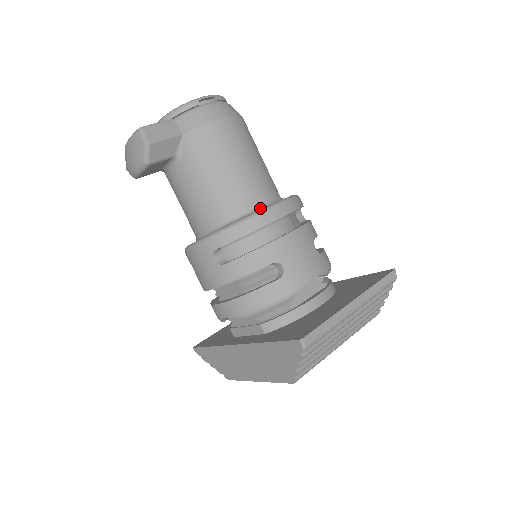
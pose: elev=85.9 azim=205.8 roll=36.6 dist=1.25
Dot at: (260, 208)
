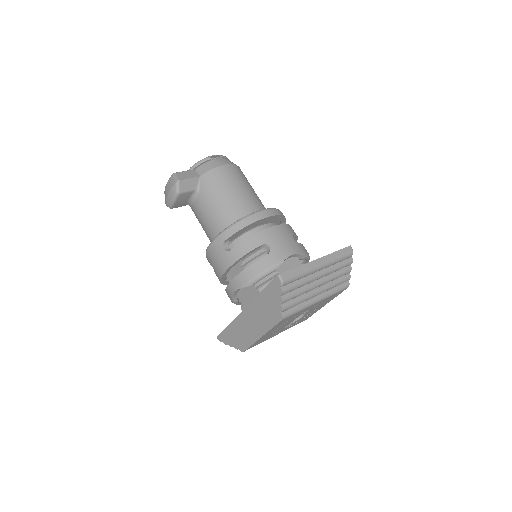
Dot at: occluded
